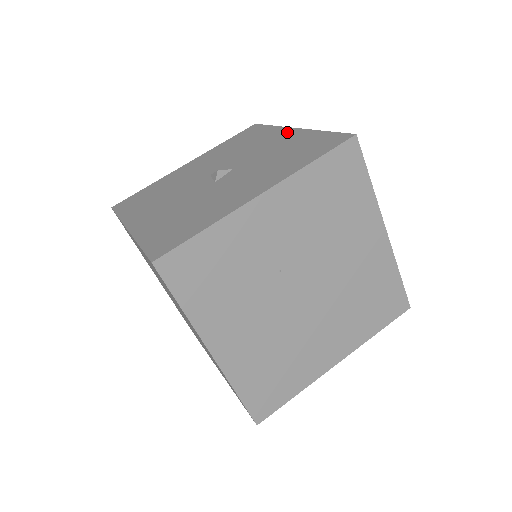
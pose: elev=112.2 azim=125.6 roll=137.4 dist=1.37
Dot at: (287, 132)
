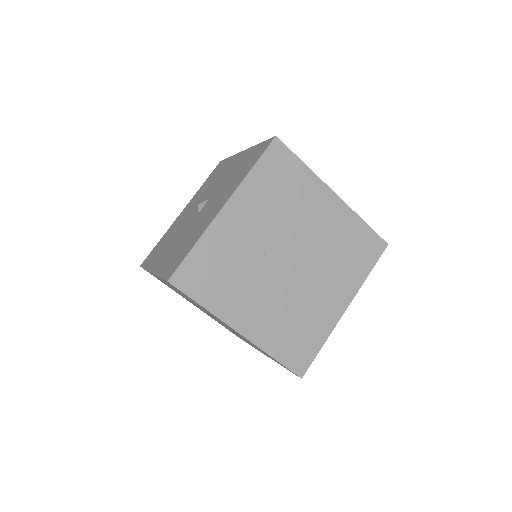
Dot at: (238, 156)
